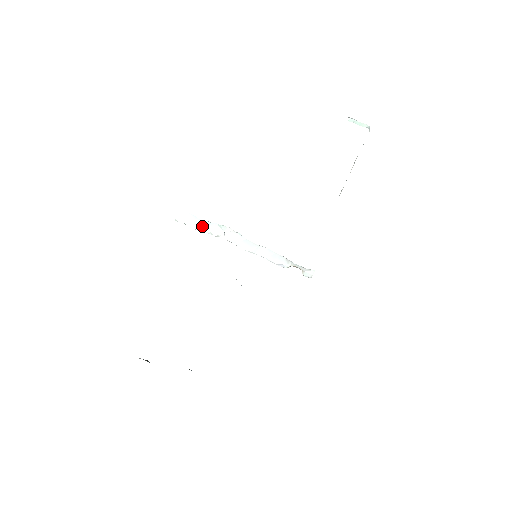
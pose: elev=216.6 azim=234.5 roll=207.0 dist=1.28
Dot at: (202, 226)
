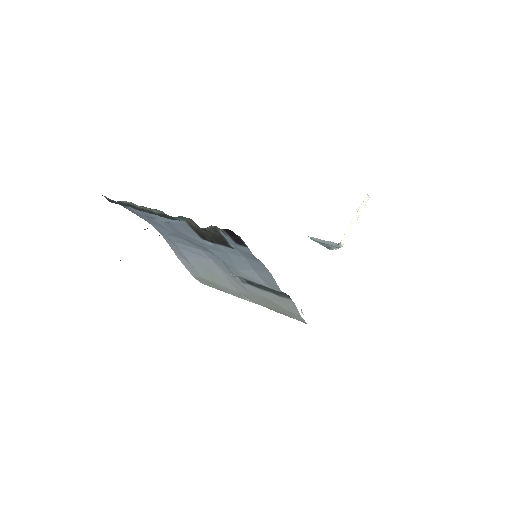
Dot at: occluded
